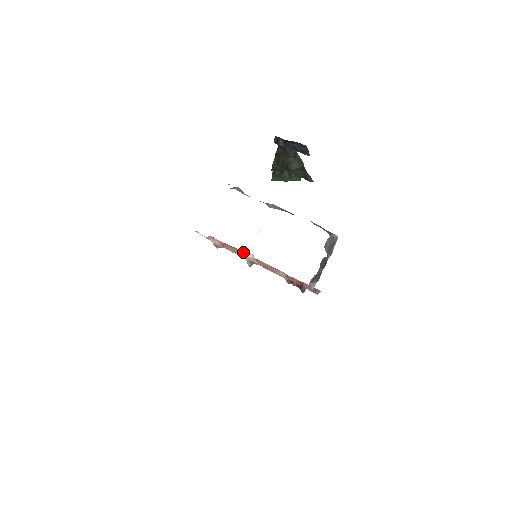
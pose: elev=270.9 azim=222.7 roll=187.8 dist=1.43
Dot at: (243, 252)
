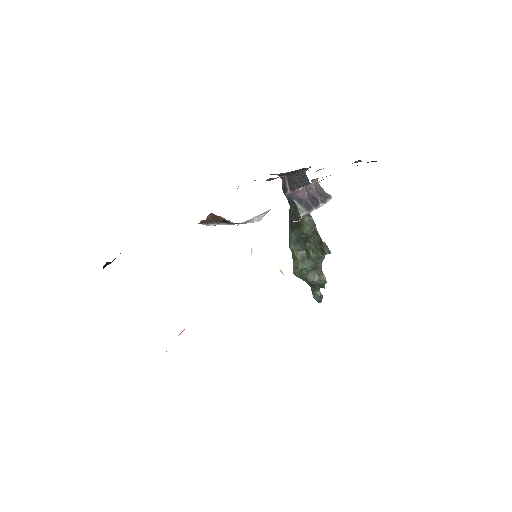
Dot at: occluded
